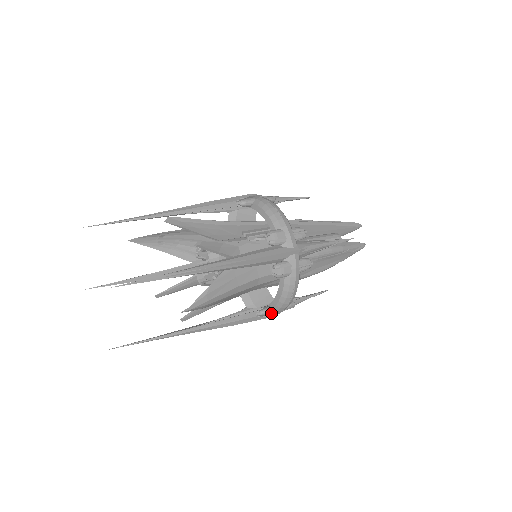
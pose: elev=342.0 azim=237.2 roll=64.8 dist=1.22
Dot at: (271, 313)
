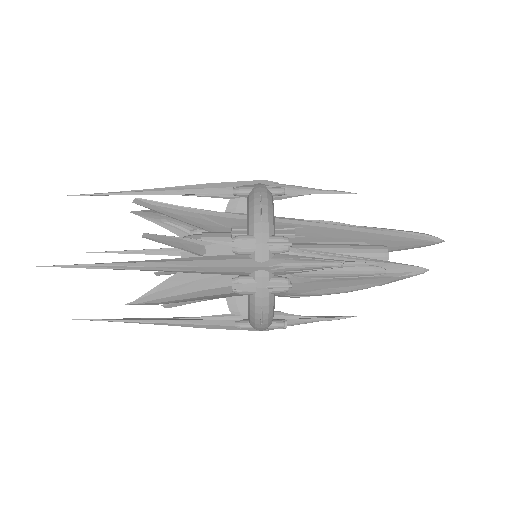
Dot at: (248, 328)
